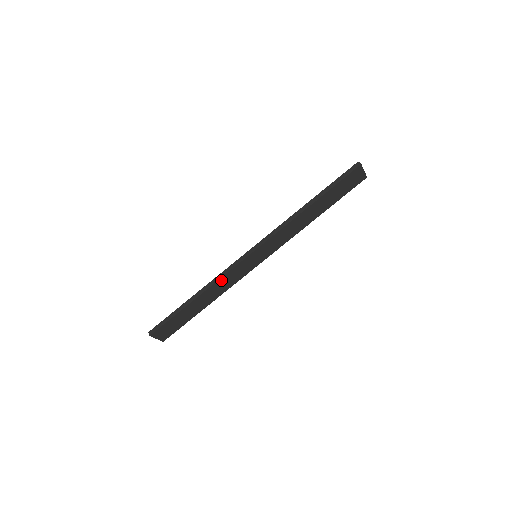
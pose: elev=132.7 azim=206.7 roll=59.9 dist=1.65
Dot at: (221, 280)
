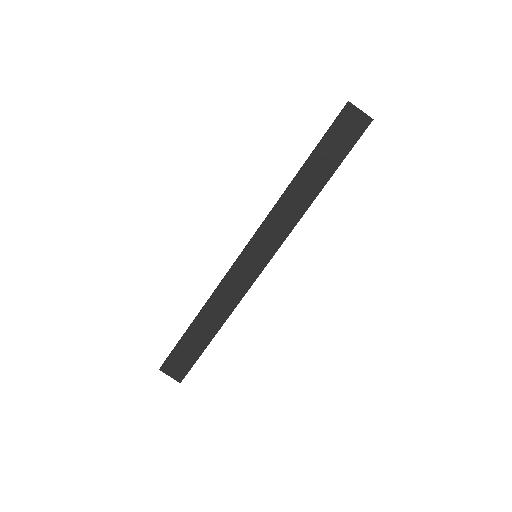
Dot at: (219, 291)
